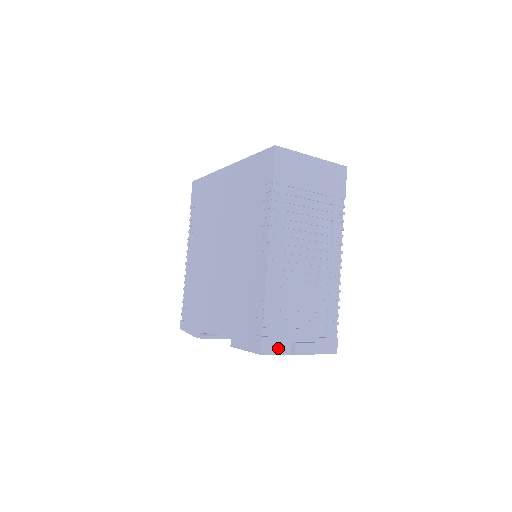
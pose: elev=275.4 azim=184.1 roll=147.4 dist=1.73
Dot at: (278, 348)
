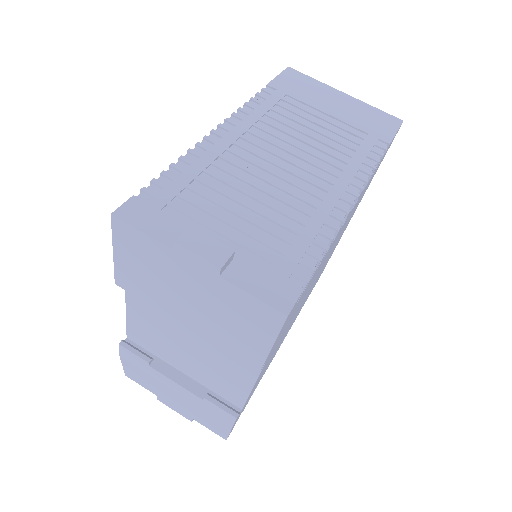
Dot at: (153, 226)
